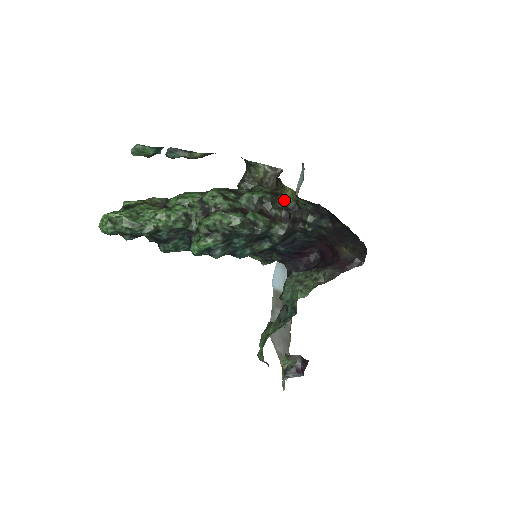
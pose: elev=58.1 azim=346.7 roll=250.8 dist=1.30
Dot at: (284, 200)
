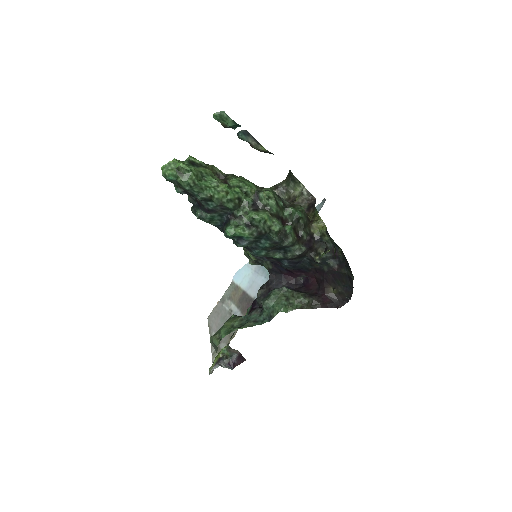
Dot at: (313, 228)
